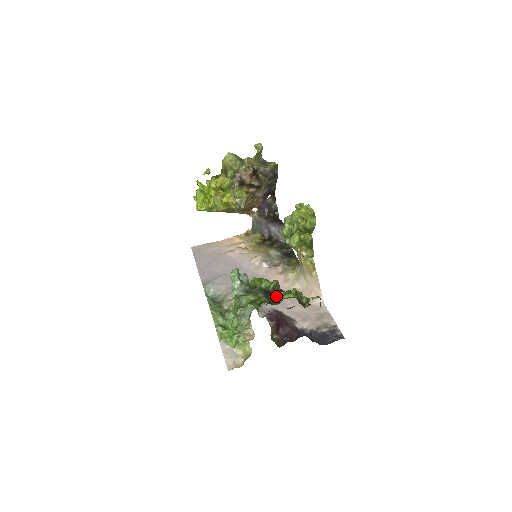
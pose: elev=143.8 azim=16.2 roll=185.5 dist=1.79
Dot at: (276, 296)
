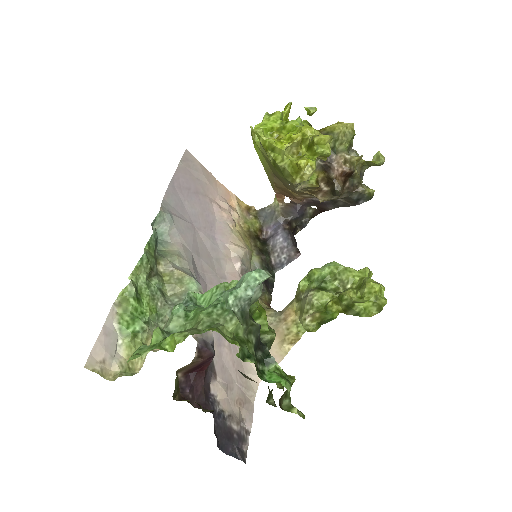
Dot at: (265, 360)
